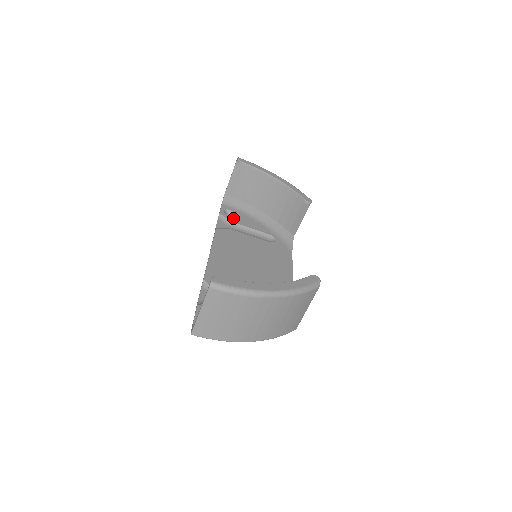
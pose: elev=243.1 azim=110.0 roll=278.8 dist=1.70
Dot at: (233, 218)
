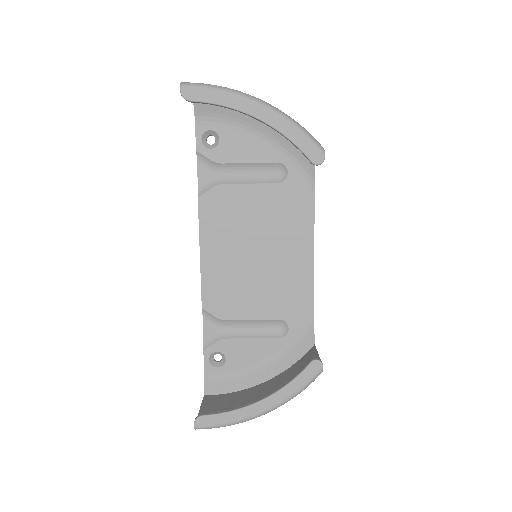
Dot at: (218, 152)
